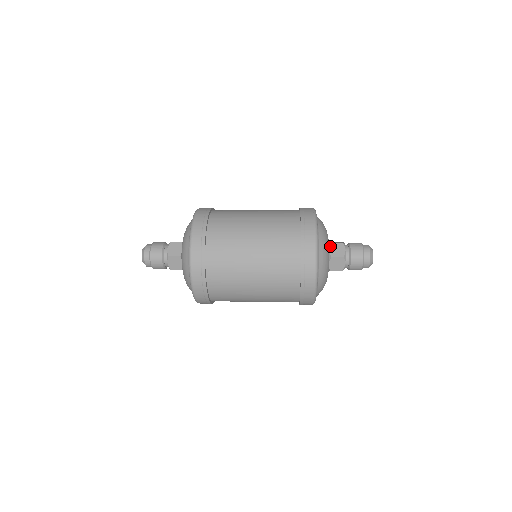
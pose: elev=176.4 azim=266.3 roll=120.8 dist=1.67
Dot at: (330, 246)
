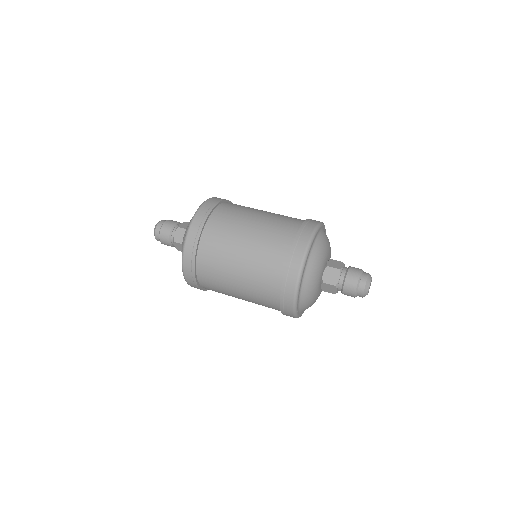
Dot at: (325, 270)
